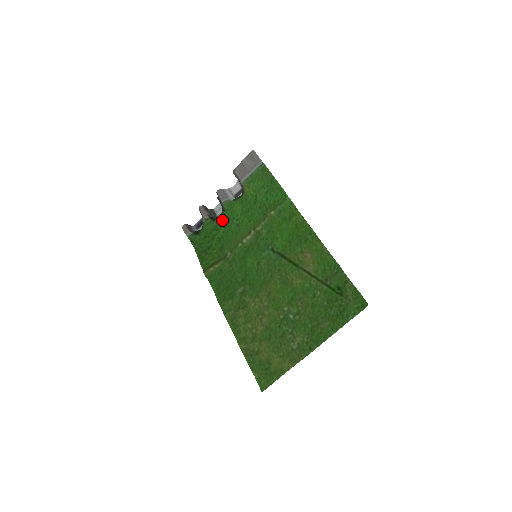
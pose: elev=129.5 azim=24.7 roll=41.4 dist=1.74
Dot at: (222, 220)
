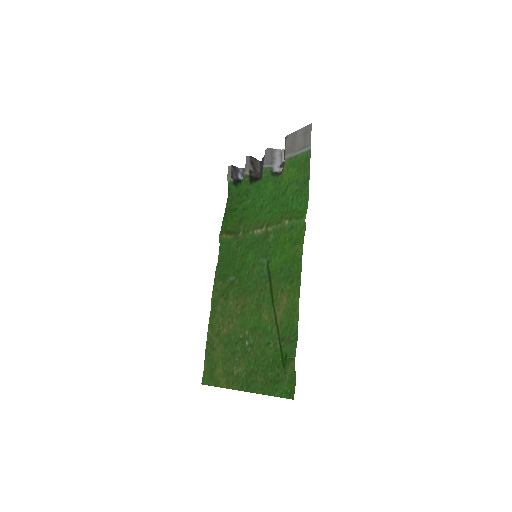
Dot at: (255, 189)
